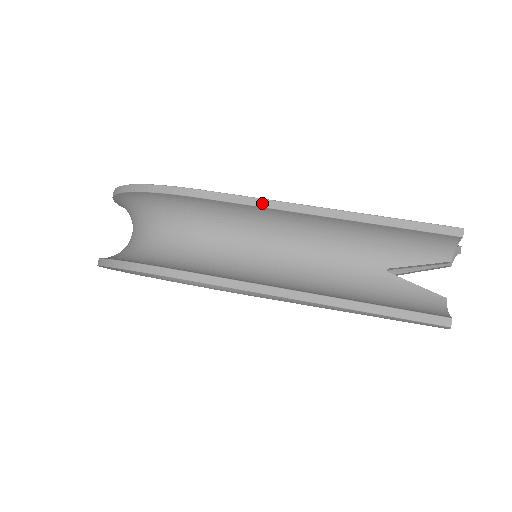
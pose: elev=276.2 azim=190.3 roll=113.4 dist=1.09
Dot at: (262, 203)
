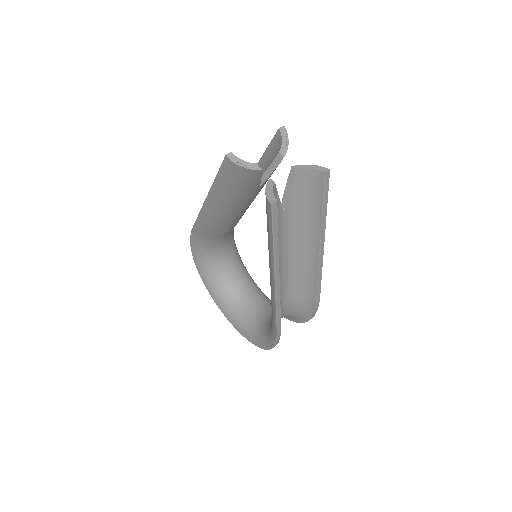
Dot at: occluded
